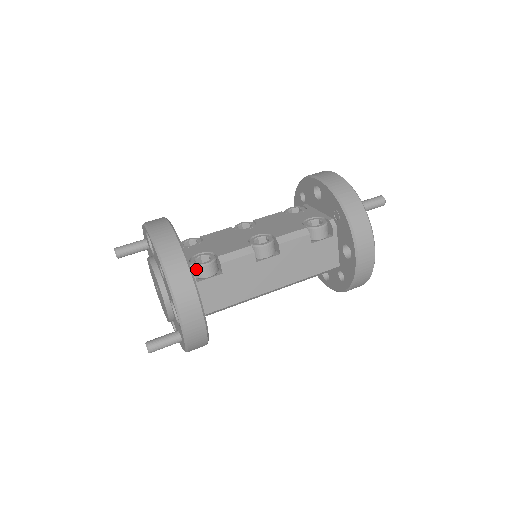
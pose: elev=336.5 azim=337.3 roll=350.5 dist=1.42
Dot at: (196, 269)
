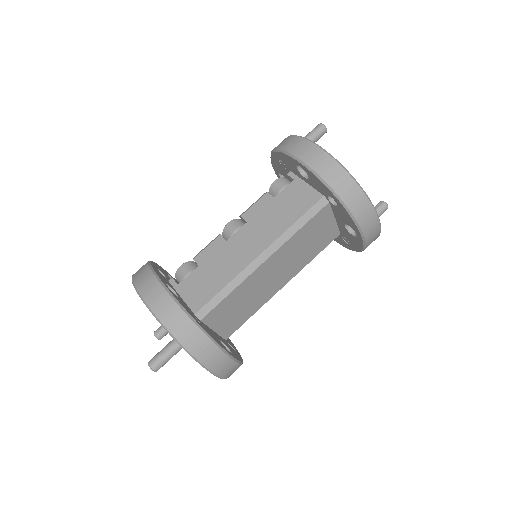
Dot at: (177, 277)
